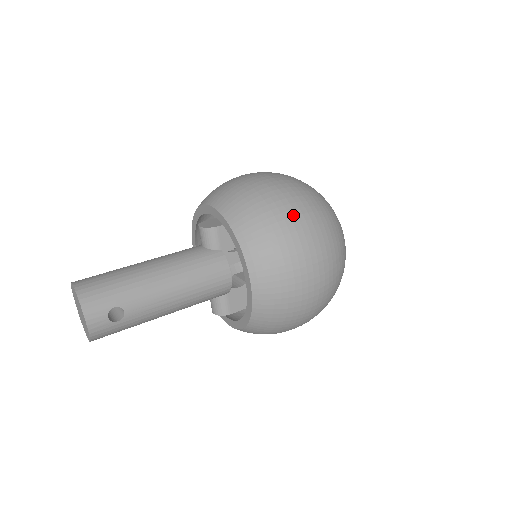
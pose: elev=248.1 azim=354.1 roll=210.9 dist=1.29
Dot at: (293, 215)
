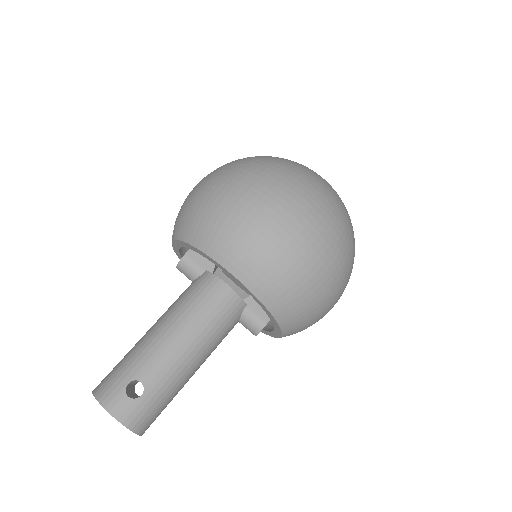
Dot at: (220, 184)
